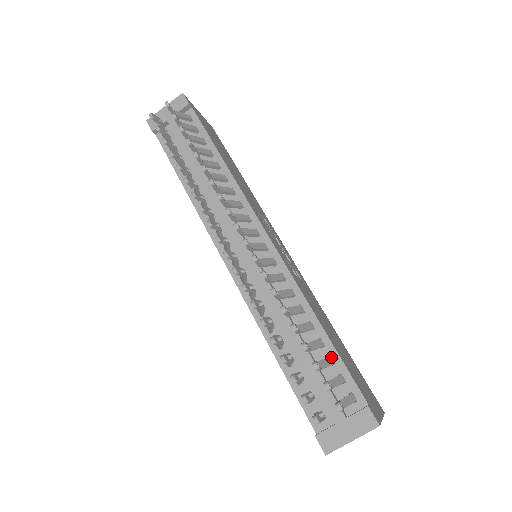
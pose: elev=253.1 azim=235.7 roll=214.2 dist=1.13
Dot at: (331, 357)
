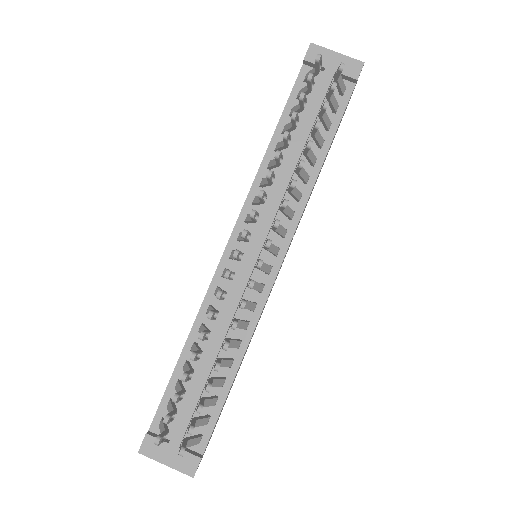
Dot at: (218, 399)
